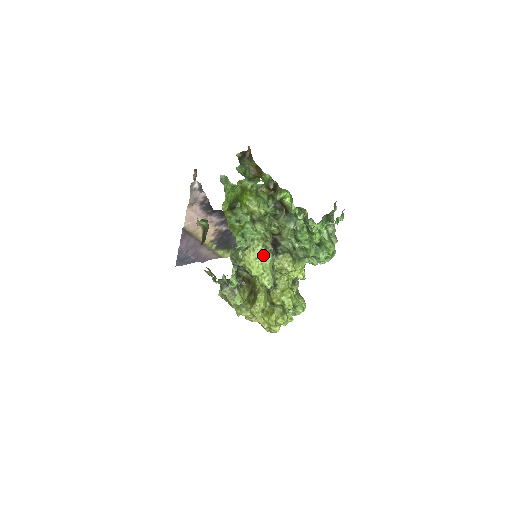
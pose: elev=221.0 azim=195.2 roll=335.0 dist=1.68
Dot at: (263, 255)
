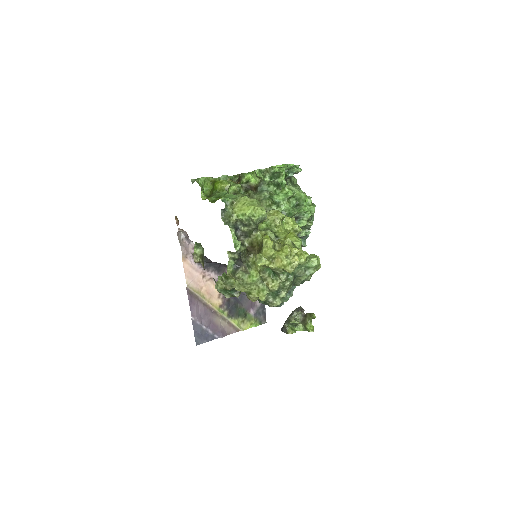
Dot at: (248, 200)
